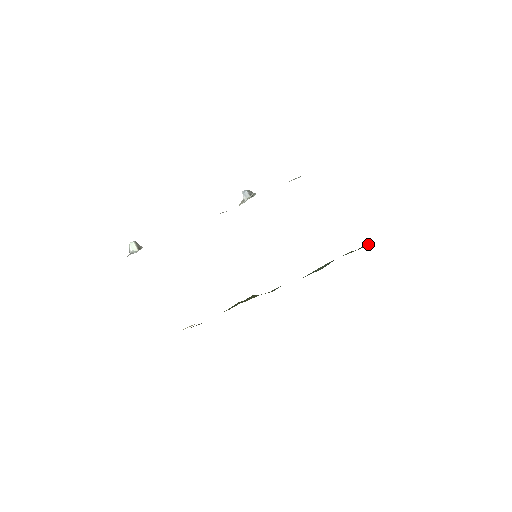
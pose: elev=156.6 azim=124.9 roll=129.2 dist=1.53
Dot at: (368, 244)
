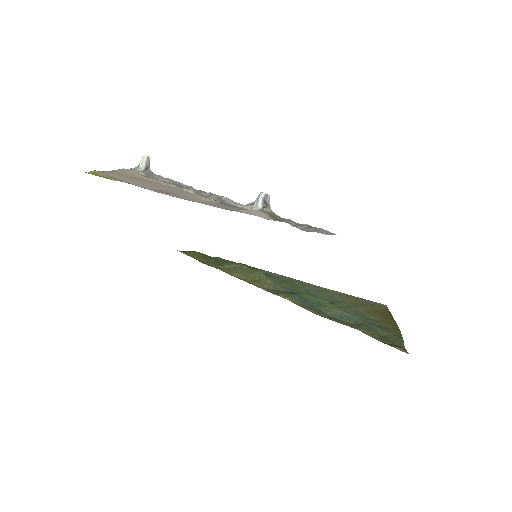
Dot at: (402, 346)
